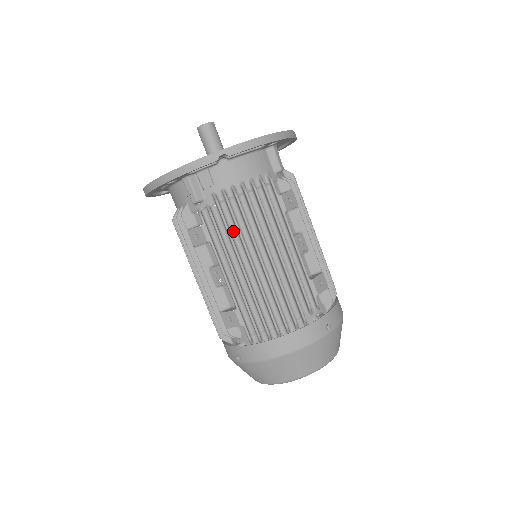
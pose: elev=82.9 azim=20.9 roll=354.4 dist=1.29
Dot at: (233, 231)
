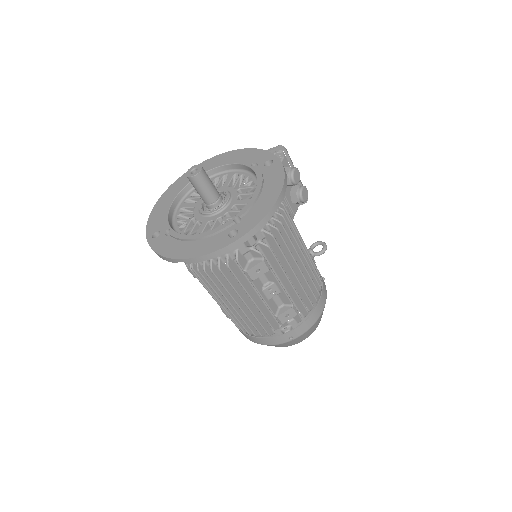
Dot at: occluded
